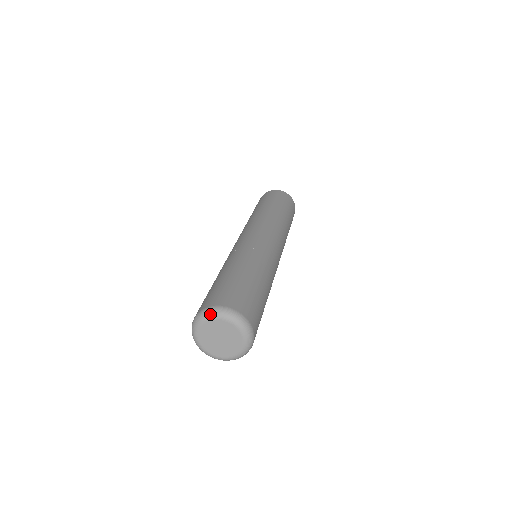
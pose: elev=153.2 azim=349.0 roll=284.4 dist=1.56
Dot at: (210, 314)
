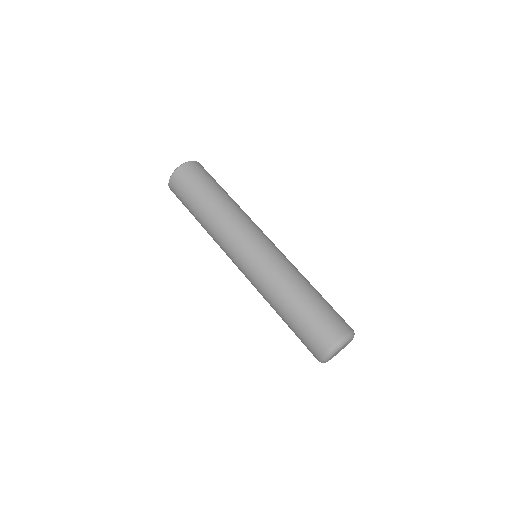
Dot at: (352, 337)
